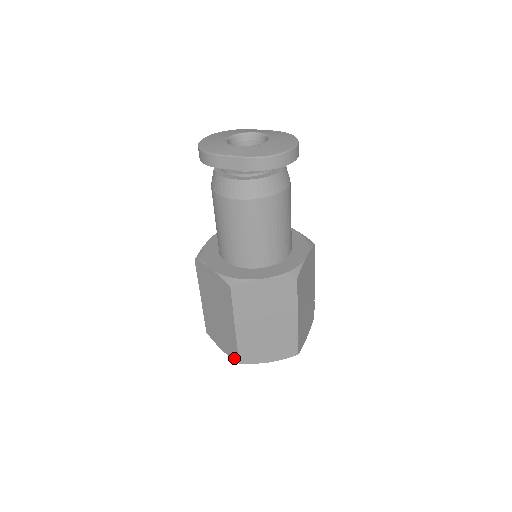
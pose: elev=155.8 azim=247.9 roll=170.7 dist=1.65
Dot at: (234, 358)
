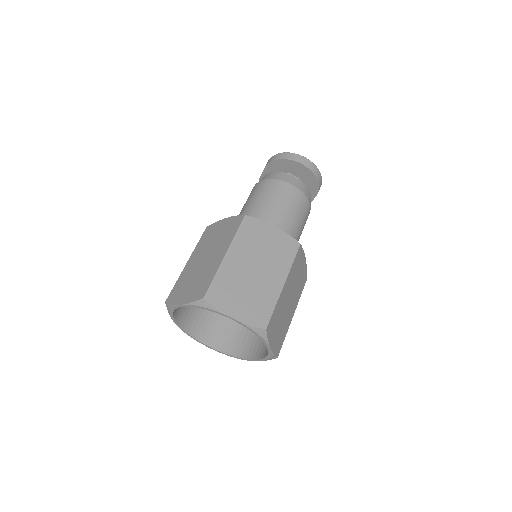
Dot at: occluded
